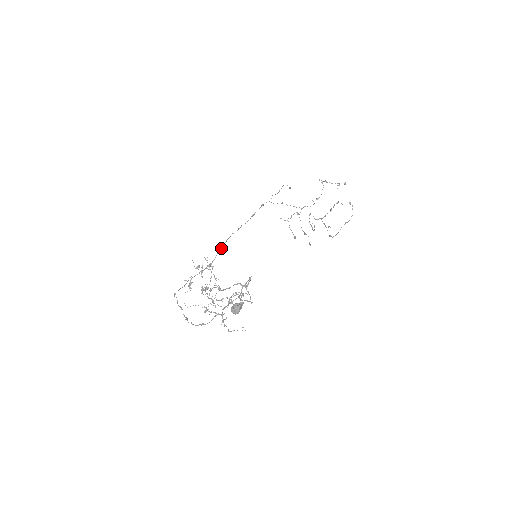
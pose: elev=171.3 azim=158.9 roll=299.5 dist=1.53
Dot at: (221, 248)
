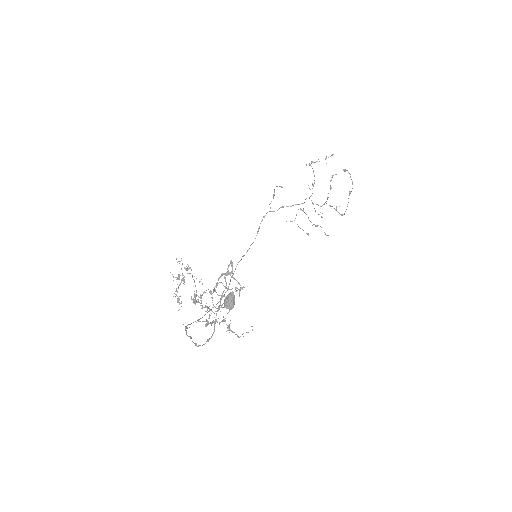
Dot at: (233, 273)
